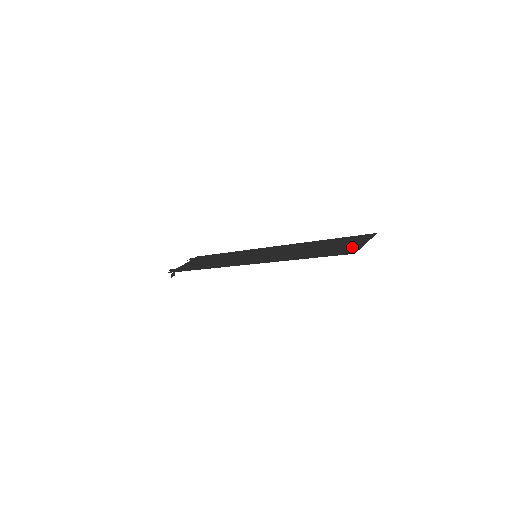
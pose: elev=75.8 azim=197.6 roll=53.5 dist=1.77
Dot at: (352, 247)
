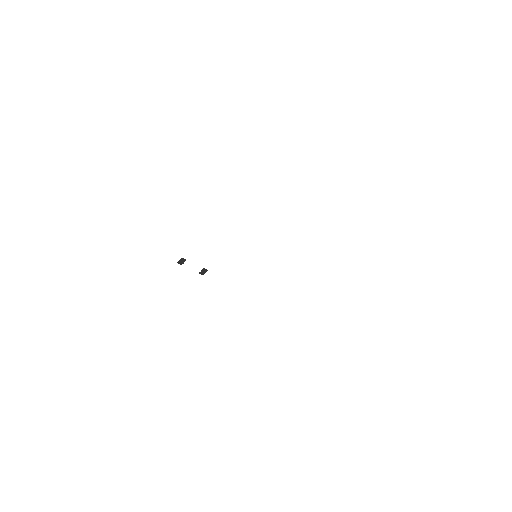
Dot at: occluded
